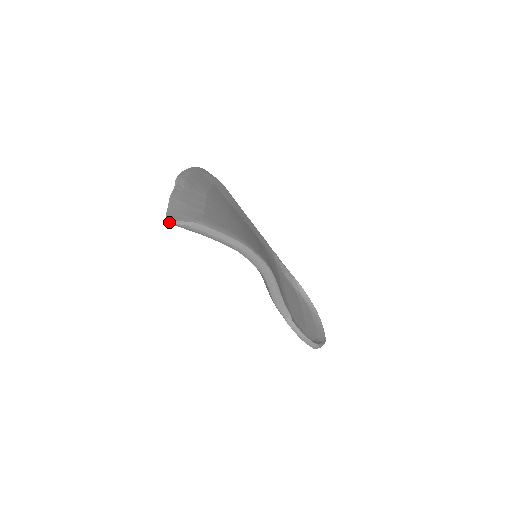
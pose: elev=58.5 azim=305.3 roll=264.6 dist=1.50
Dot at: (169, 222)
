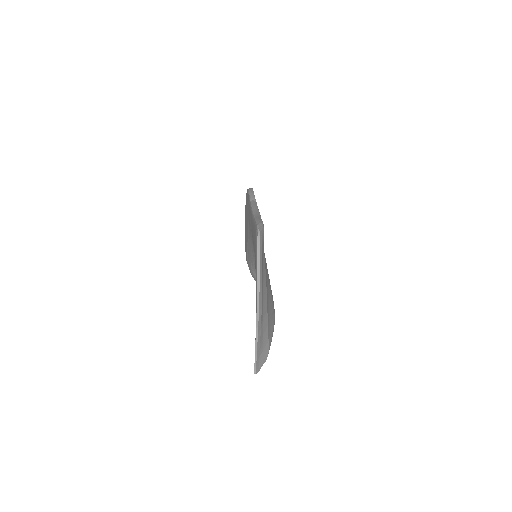
Dot at: (255, 373)
